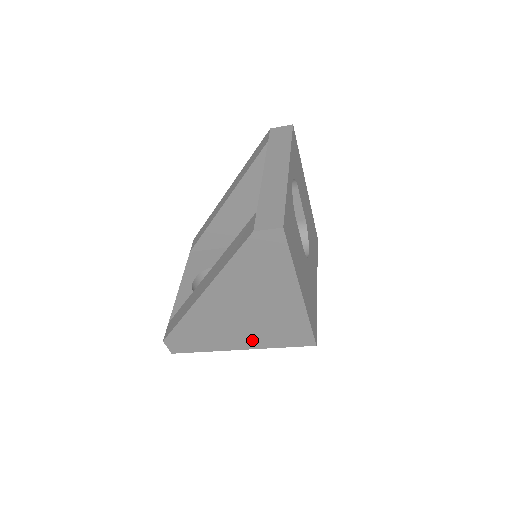
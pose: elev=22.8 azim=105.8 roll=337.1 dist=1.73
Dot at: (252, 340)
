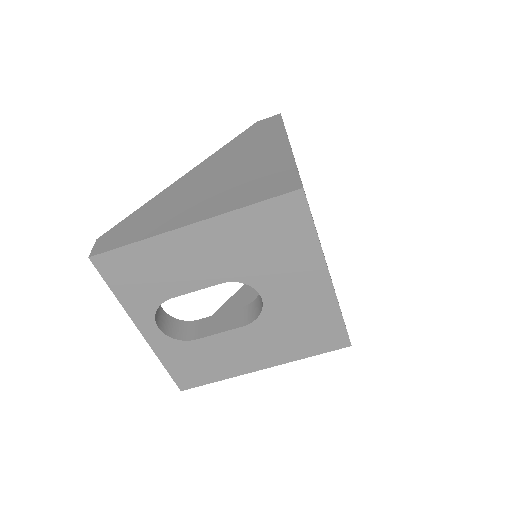
Dot at: (215, 206)
